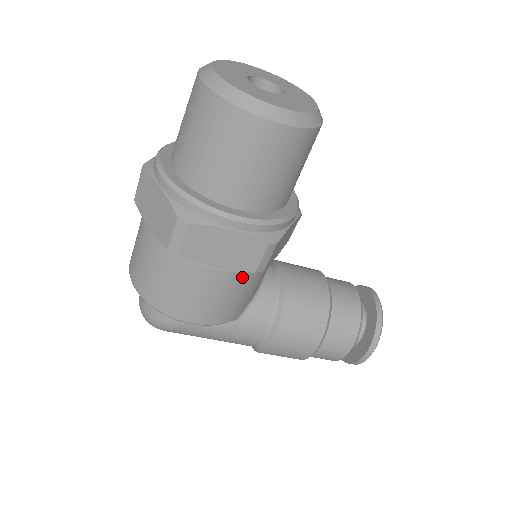
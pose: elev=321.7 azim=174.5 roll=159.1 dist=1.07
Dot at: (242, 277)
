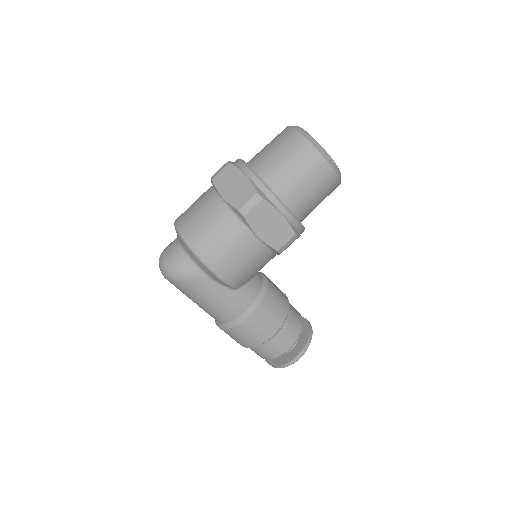
Dot at: (264, 253)
